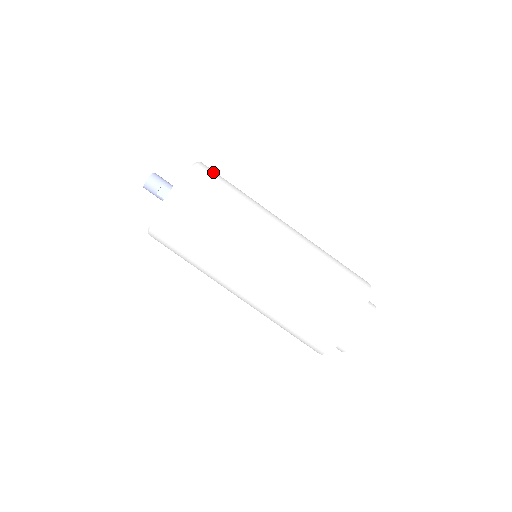
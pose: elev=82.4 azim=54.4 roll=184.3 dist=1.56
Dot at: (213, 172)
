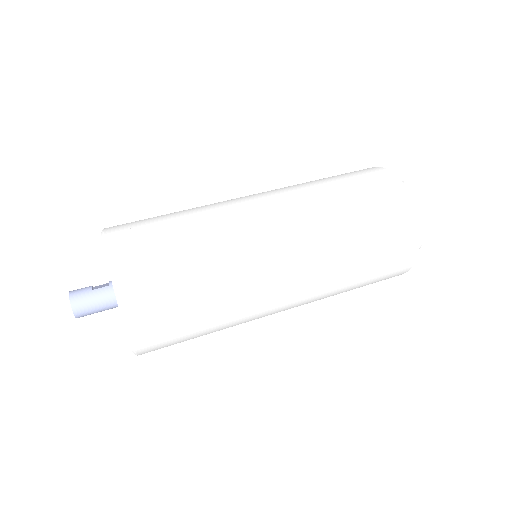
Dot at: occluded
